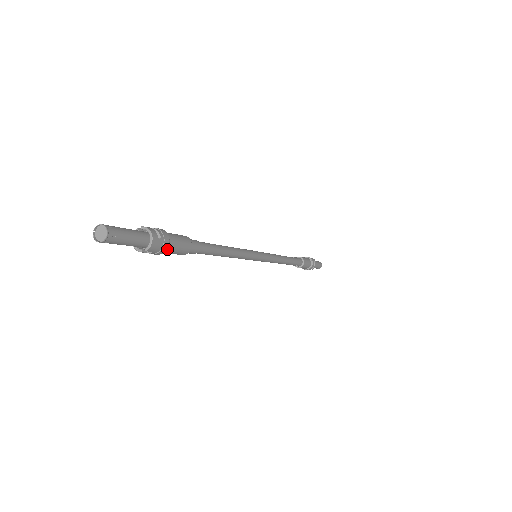
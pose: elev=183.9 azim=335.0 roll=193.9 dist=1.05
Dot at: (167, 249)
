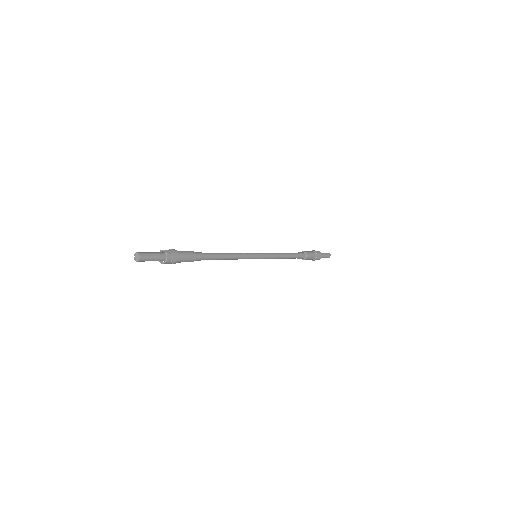
Dot at: (176, 262)
